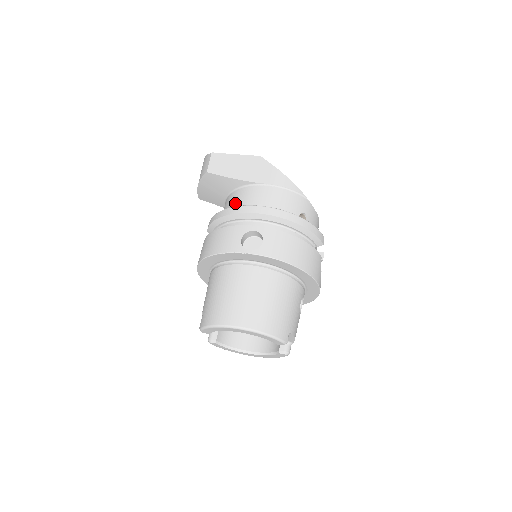
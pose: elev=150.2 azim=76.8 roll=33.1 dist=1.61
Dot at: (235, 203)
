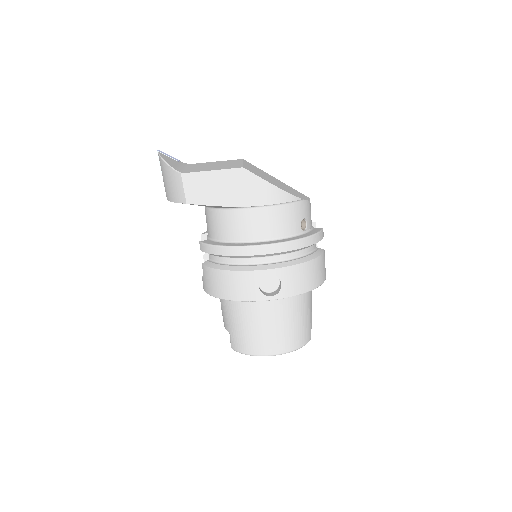
Dot at: (229, 229)
